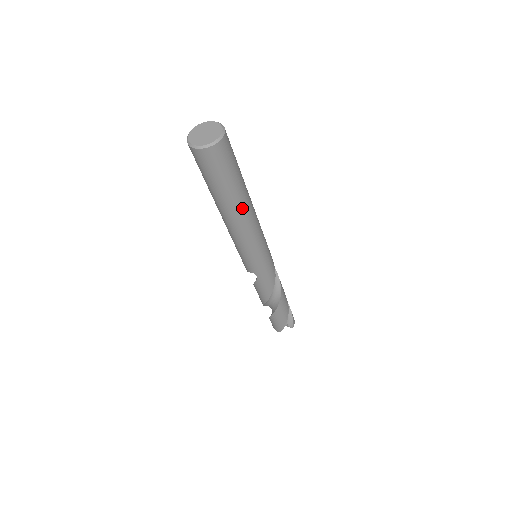
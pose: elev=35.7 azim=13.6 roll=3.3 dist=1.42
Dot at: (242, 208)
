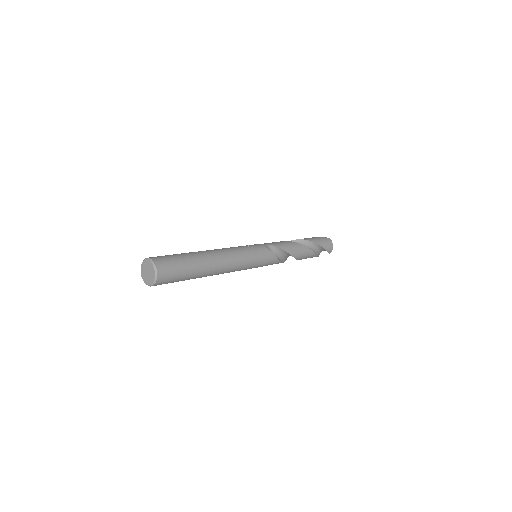
Dot at: occluded
